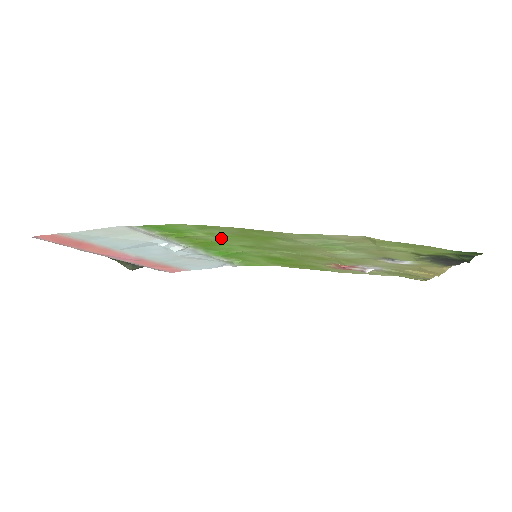
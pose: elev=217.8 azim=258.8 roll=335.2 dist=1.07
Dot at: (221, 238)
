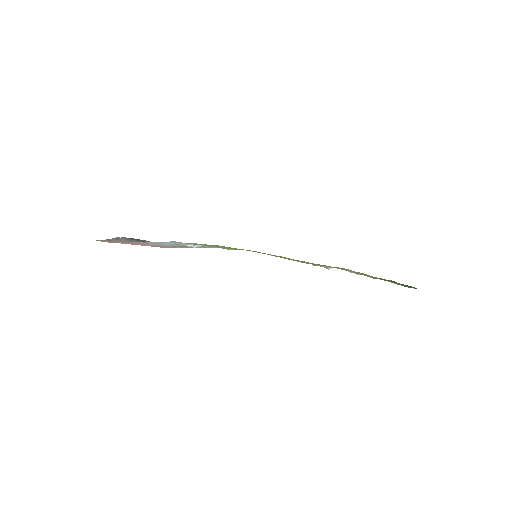
Dot at: occluded
